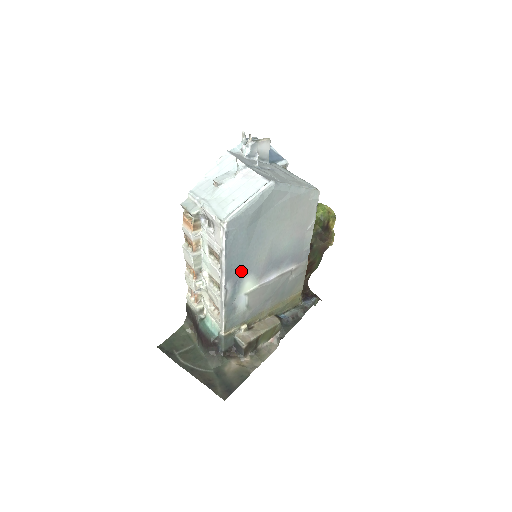
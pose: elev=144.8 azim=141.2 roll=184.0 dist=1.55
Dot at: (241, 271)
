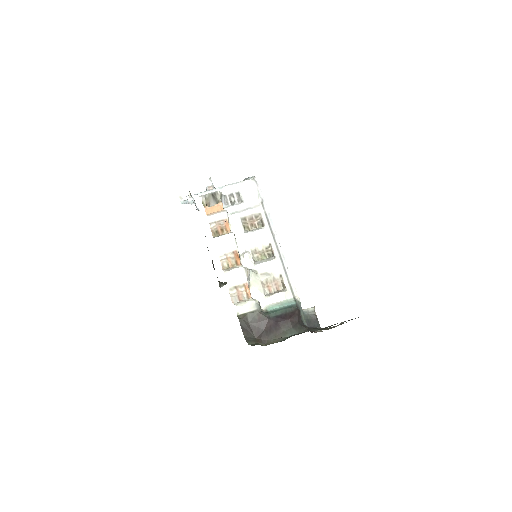
Dot at: occluded
